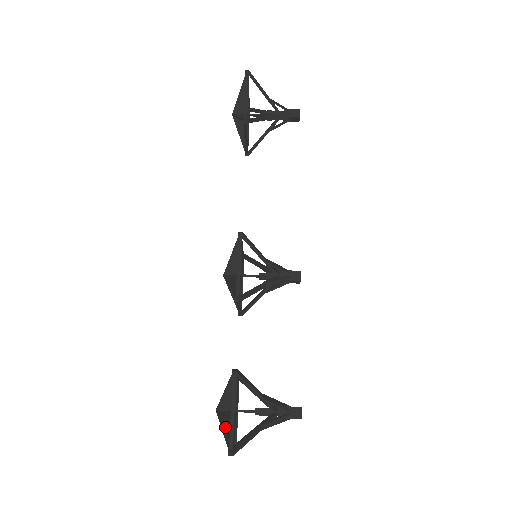
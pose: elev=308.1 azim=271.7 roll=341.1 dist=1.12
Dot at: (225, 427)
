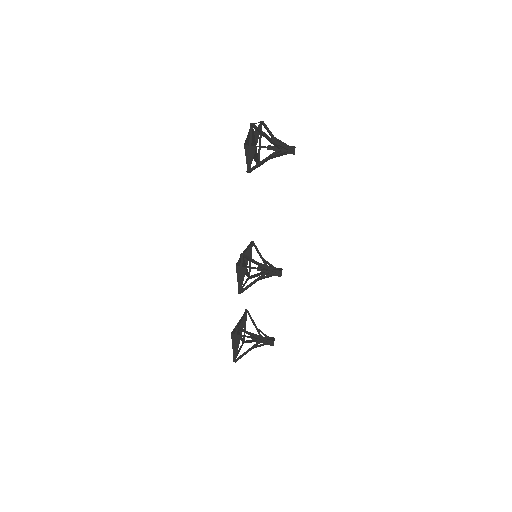
Dot at: occluded
